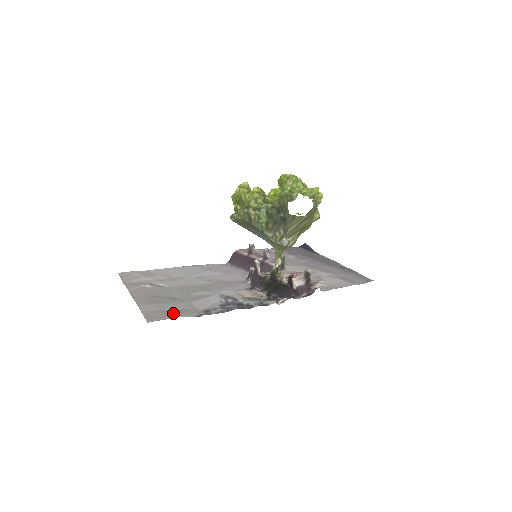
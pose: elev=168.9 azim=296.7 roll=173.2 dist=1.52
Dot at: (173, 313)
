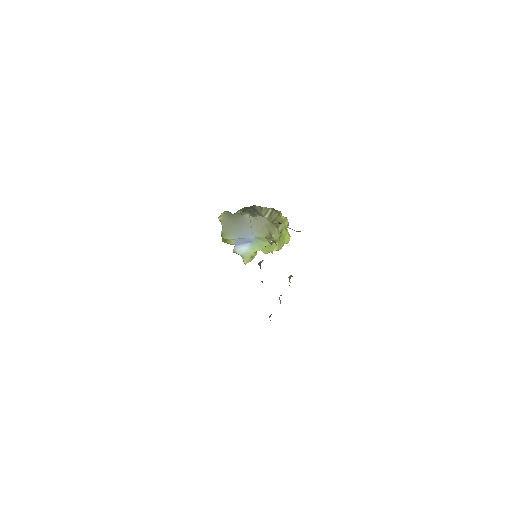
Dot at: occluded
